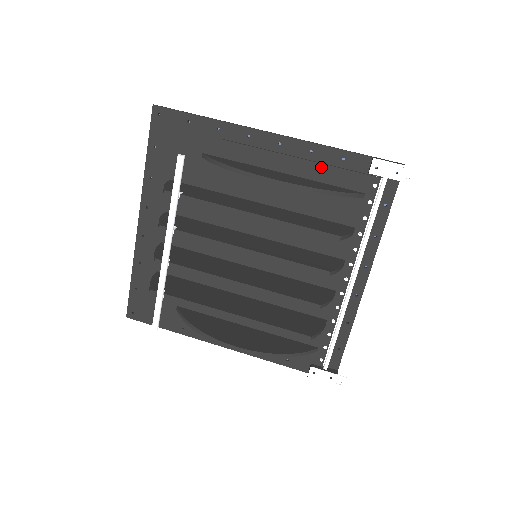
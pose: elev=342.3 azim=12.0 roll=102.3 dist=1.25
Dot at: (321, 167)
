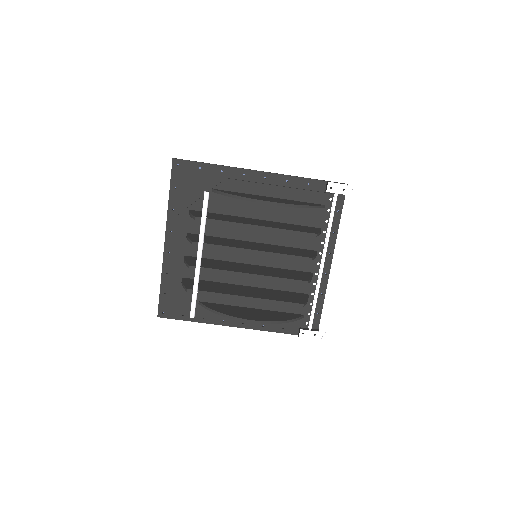
Dot at: (295, 191)
